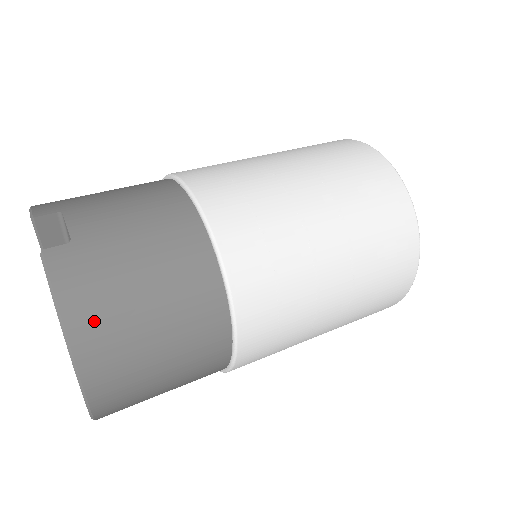
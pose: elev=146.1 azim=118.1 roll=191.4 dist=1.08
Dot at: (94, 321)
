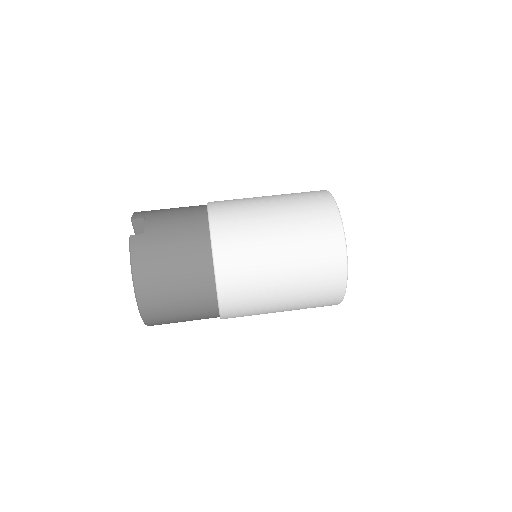
Dot at: (146, 273)
